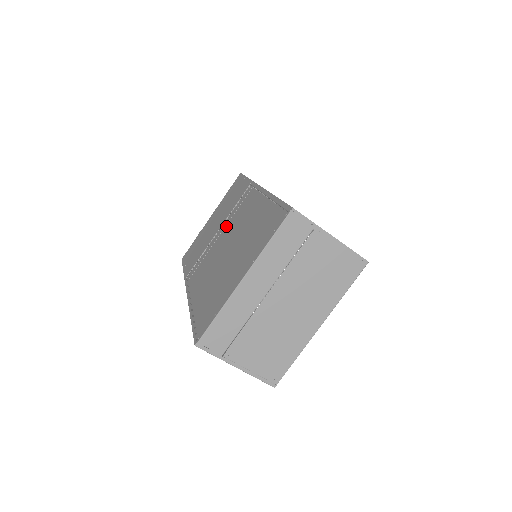
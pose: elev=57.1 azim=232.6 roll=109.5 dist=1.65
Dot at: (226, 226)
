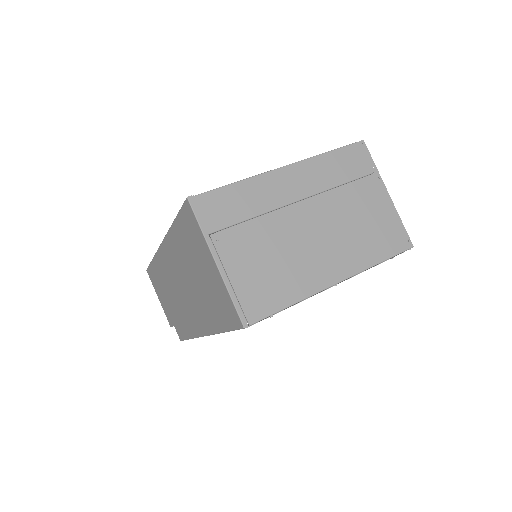
Dot at: occluded
